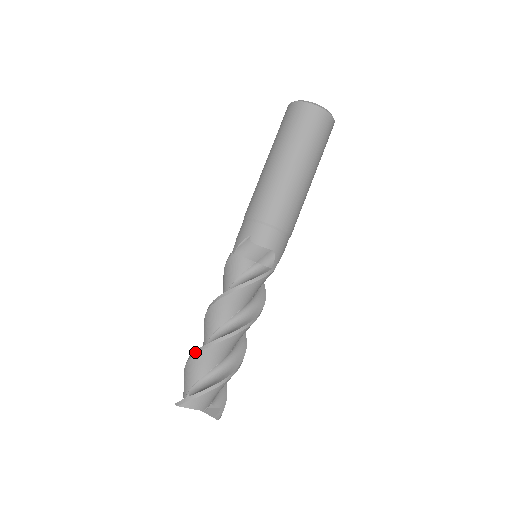
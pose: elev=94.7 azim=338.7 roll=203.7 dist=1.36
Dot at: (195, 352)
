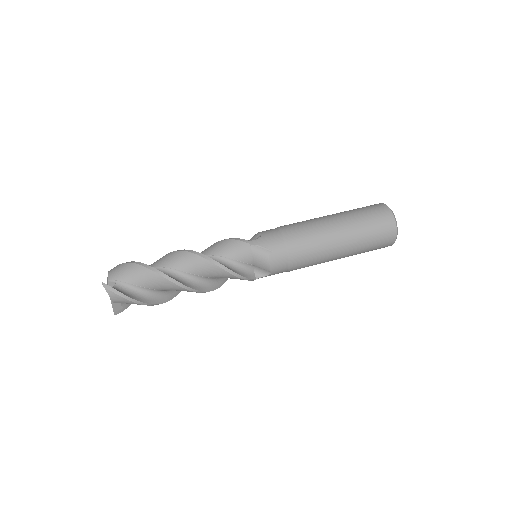
Dot at: occluded
